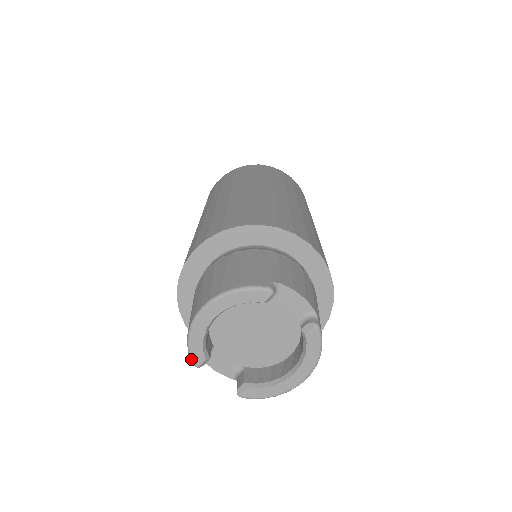
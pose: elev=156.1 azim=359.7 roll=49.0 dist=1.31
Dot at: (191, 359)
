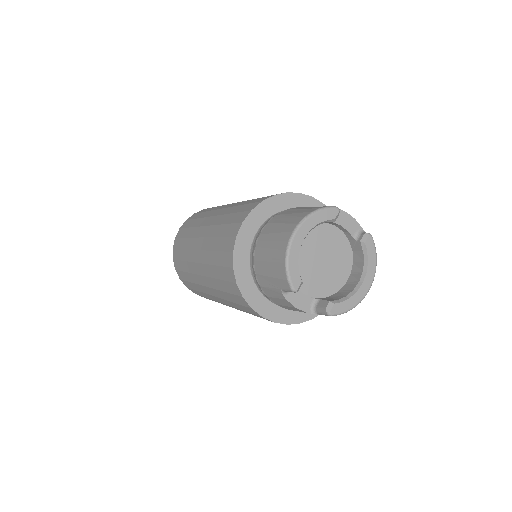
Dot at: (291, 284)
